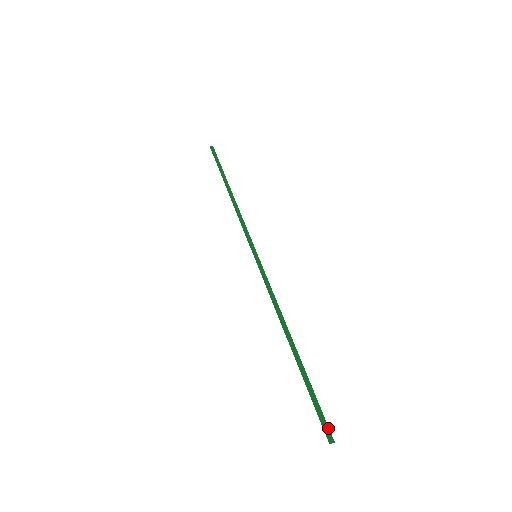
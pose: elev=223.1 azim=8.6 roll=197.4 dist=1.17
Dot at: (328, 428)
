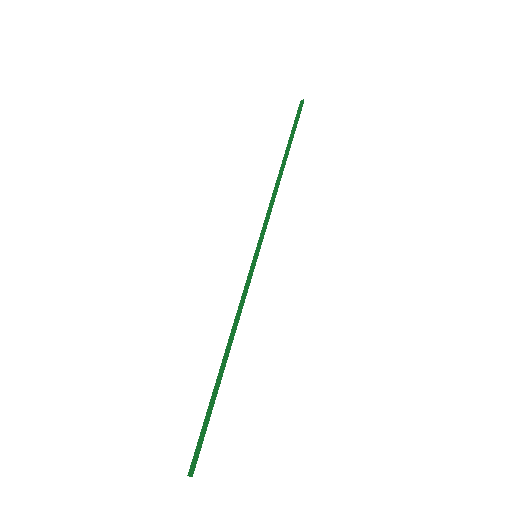
Dot at: (195, 462)
